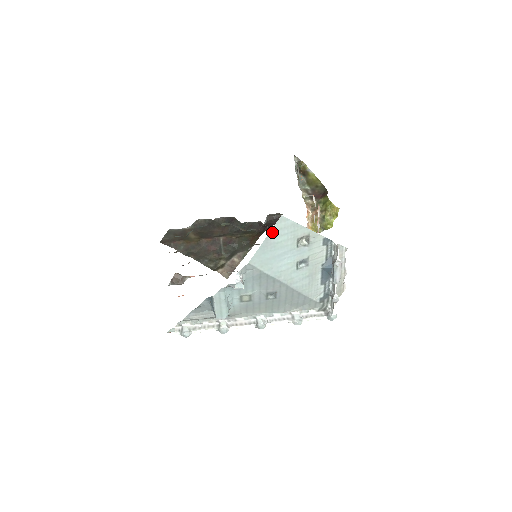
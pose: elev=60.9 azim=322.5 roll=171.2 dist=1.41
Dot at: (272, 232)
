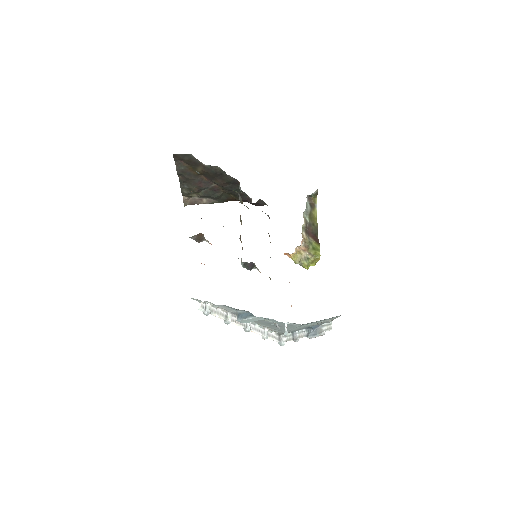
Dot at: occluded
